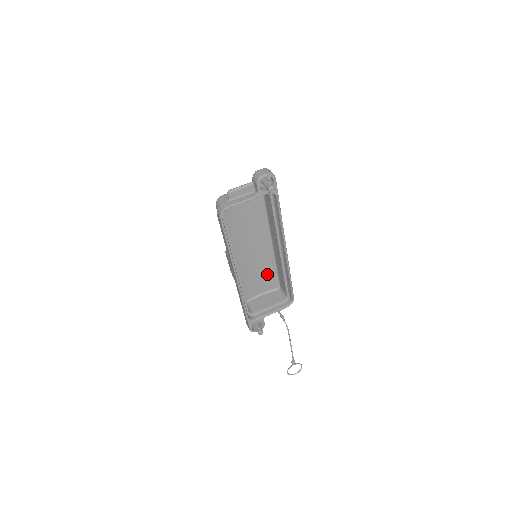
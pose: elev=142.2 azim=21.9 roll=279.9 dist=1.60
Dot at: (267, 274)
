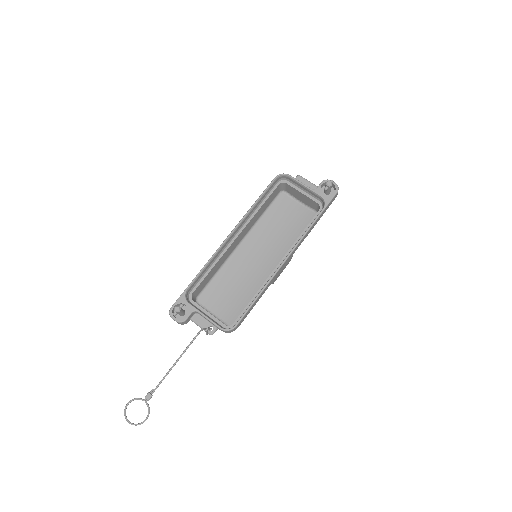
Dot at: (240, 300)
